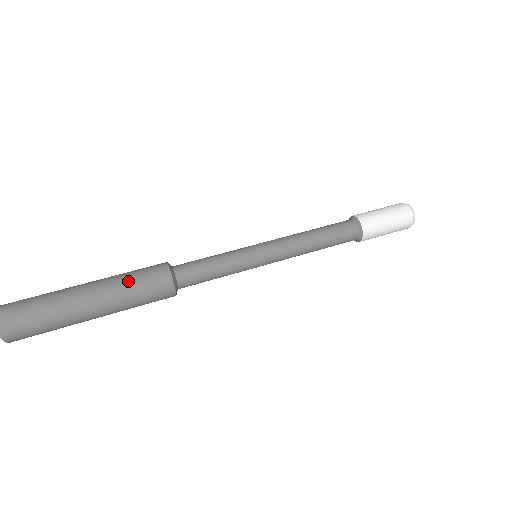
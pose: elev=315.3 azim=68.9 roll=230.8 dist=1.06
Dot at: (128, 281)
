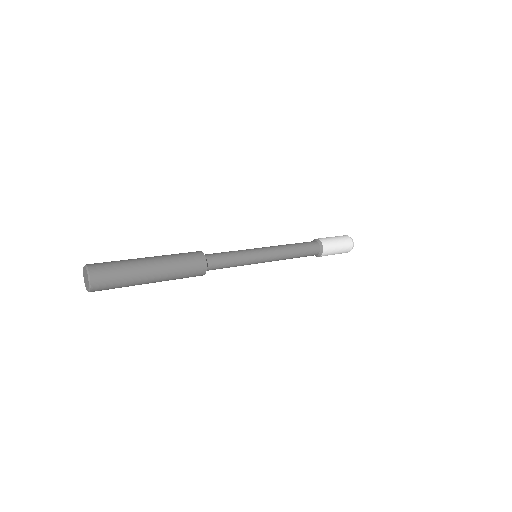
Dot at: occluded
